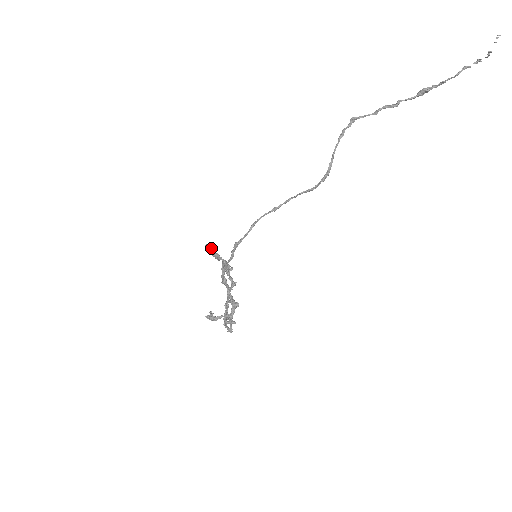
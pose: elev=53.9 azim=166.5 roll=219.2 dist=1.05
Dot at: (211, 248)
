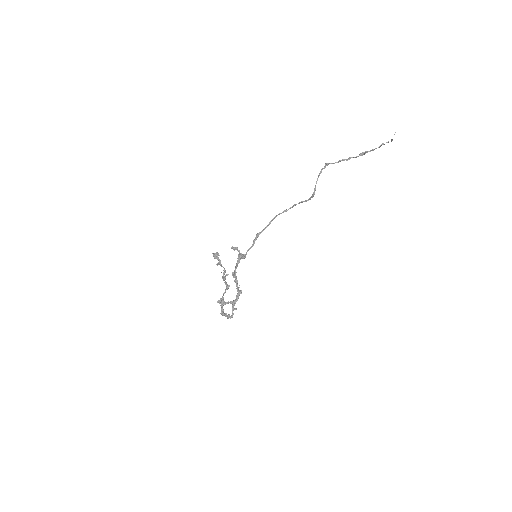
Dot at: (217, 255)
